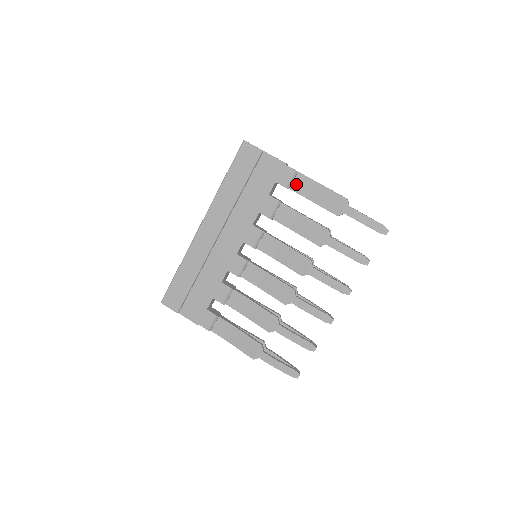
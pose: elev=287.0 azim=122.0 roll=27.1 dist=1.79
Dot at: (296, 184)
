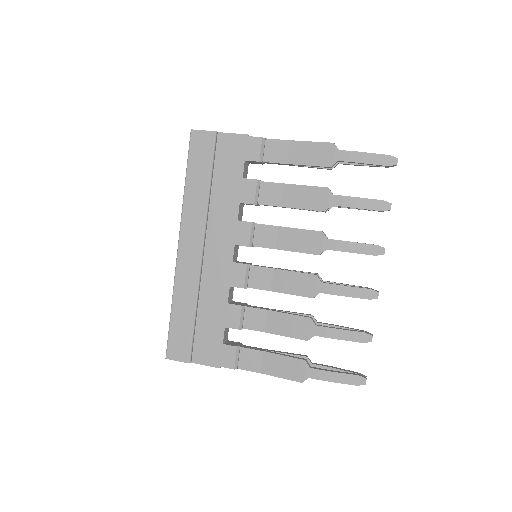
Dot at: (269, 153)
